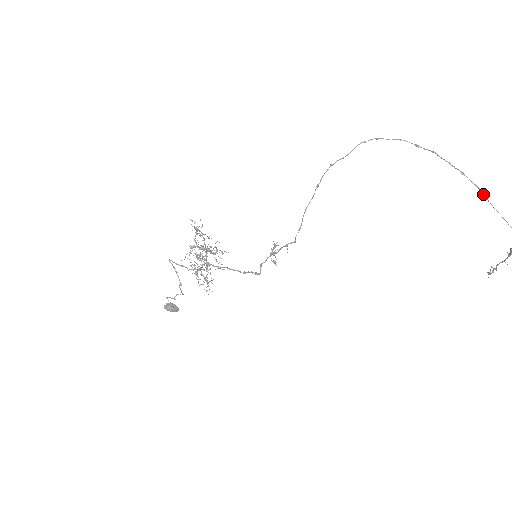
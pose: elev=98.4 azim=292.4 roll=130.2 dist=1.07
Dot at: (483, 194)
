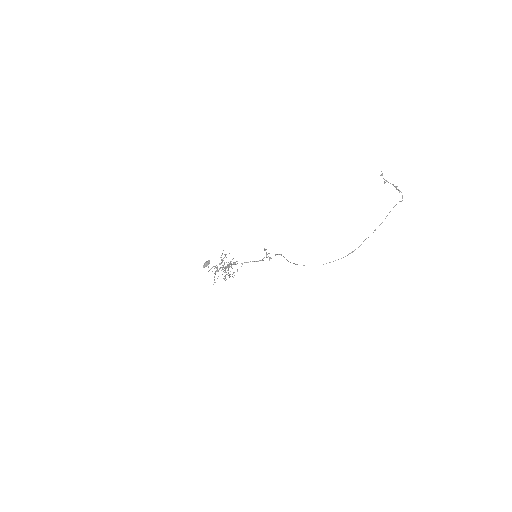
Dot at: occluded
